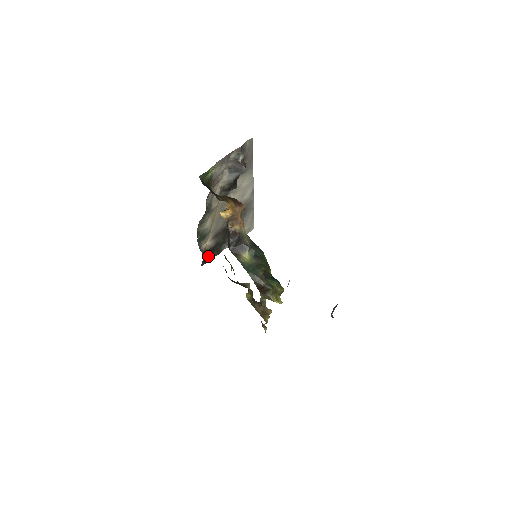
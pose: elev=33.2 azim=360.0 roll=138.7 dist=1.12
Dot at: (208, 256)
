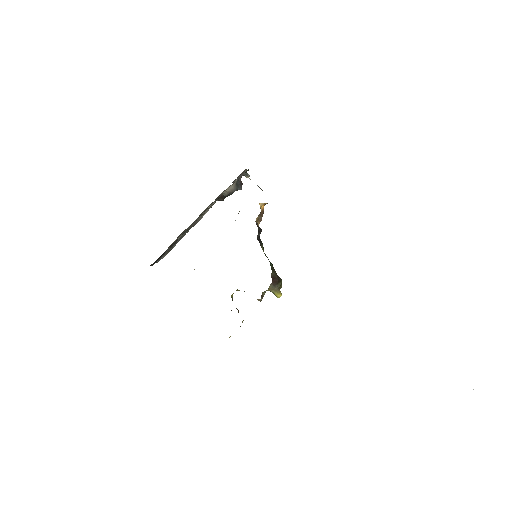
Dot at: (156, 260)
